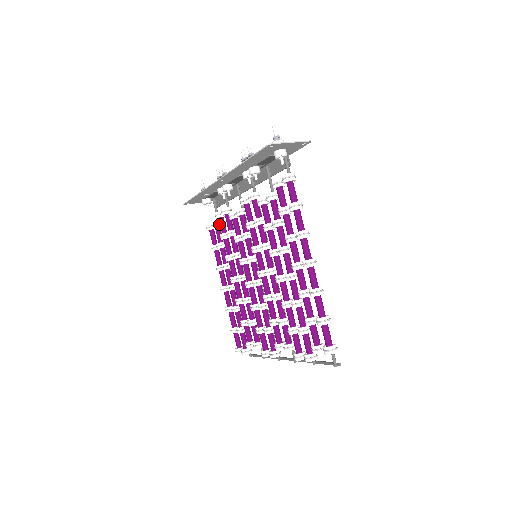
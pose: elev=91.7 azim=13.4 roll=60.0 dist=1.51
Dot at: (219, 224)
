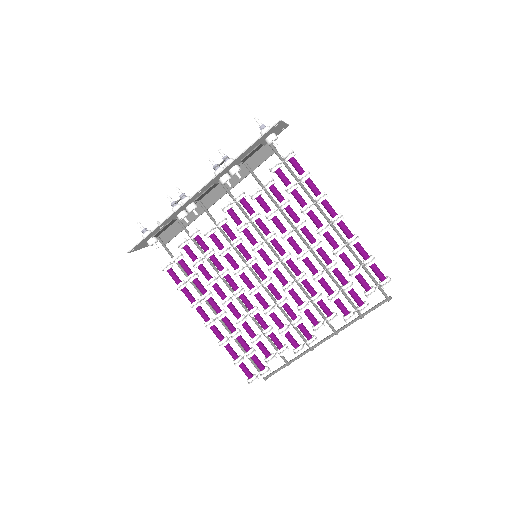
Dot at: (182, 255)
